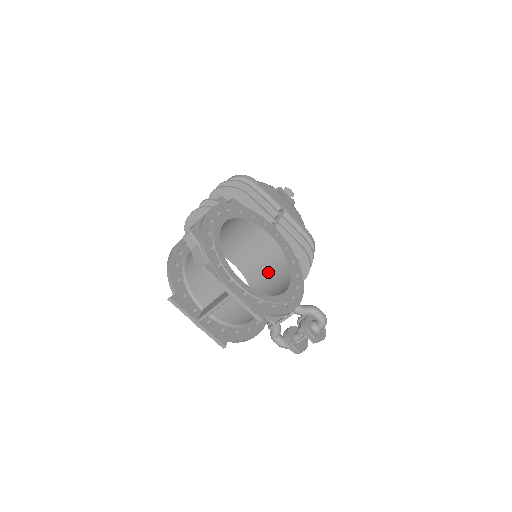
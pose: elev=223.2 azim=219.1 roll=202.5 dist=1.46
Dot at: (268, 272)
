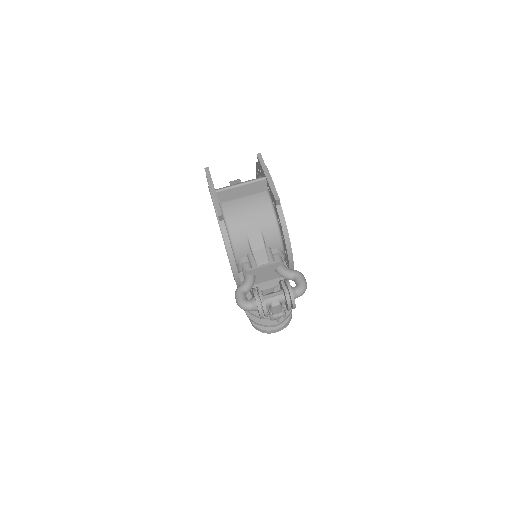
Dot at: occluded
